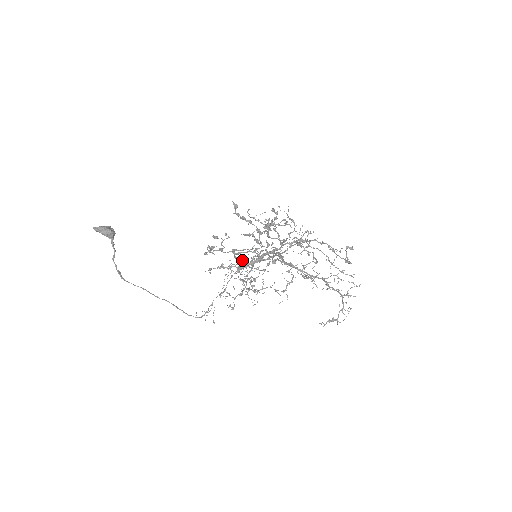
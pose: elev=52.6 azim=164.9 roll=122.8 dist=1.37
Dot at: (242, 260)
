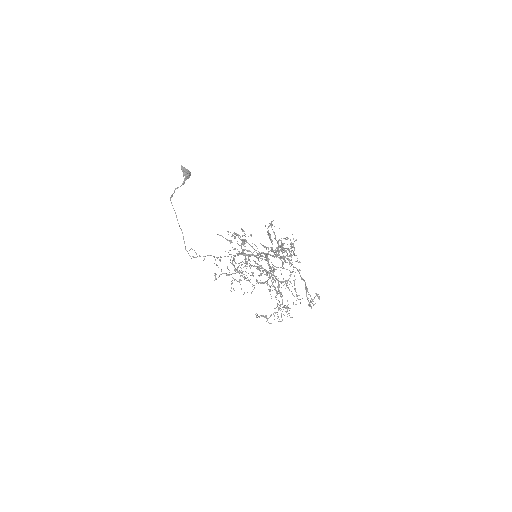
Dot at: (244, 246)
